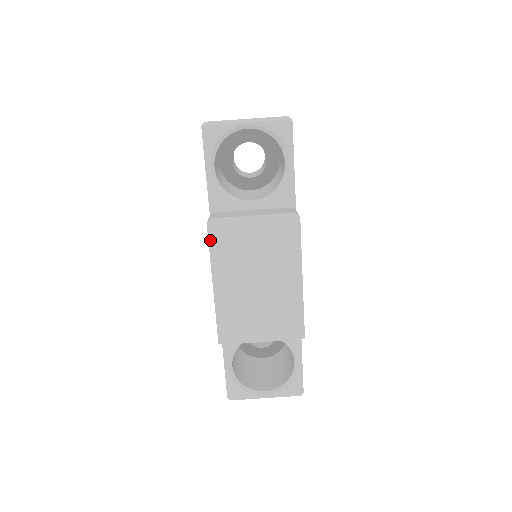
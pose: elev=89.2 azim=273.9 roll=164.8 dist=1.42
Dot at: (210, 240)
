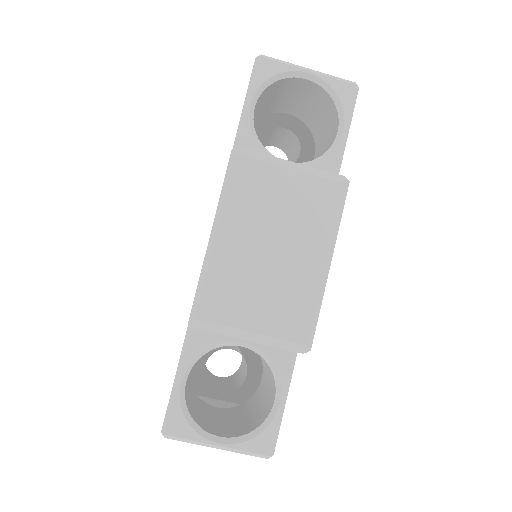
Dot at: (229, 170)
